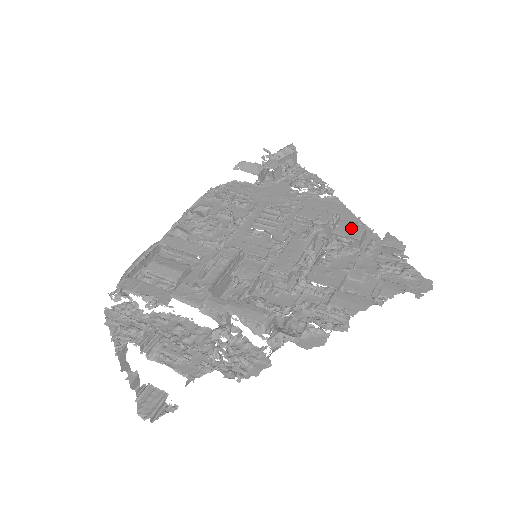
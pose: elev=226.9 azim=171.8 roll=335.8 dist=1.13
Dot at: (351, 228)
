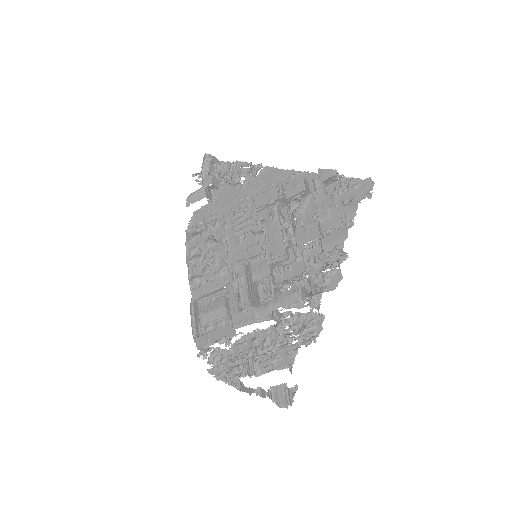
Dot at: (294, 186)
